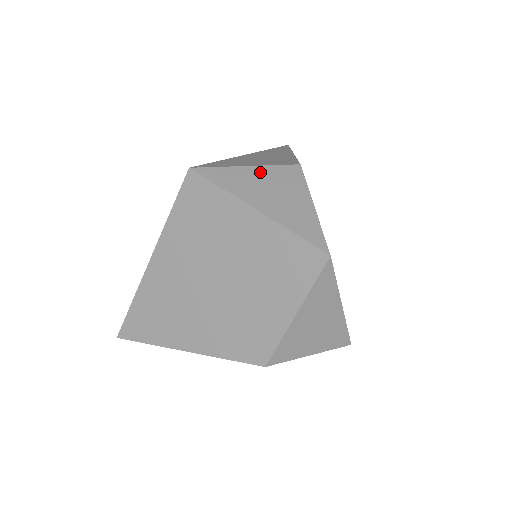
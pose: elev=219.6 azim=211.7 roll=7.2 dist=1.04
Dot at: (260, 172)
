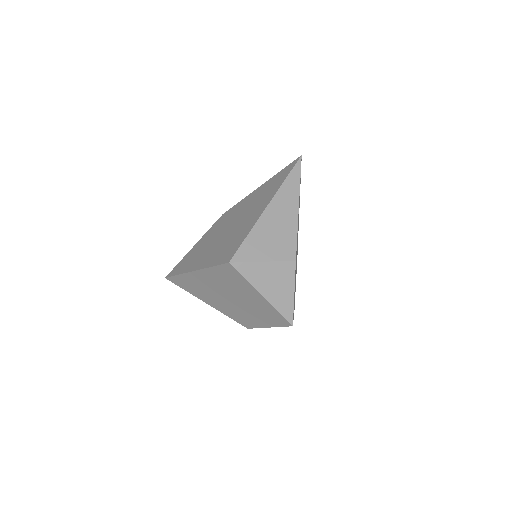
Dot at: (270, 267)
